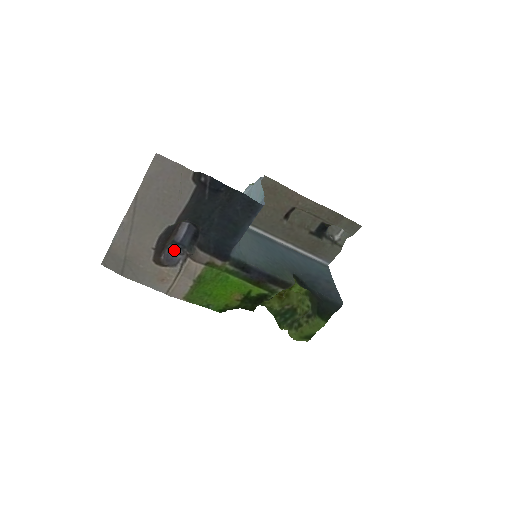
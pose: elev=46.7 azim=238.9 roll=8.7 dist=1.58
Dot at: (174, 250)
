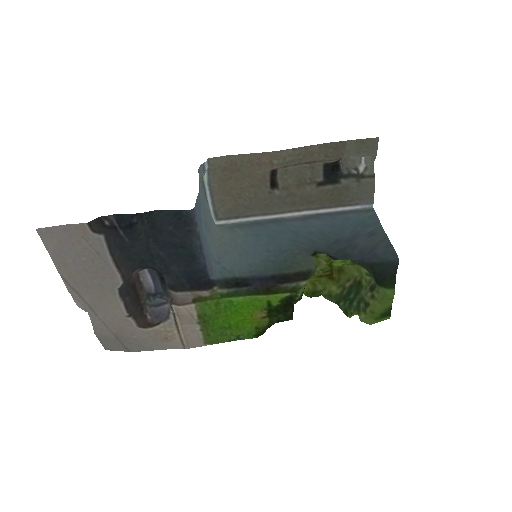
Dot at: (156, 303)
